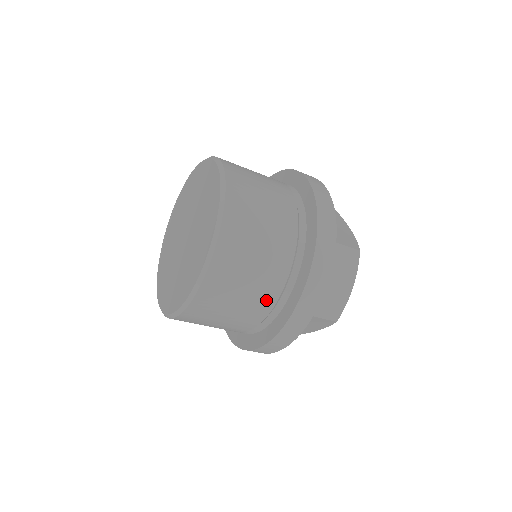
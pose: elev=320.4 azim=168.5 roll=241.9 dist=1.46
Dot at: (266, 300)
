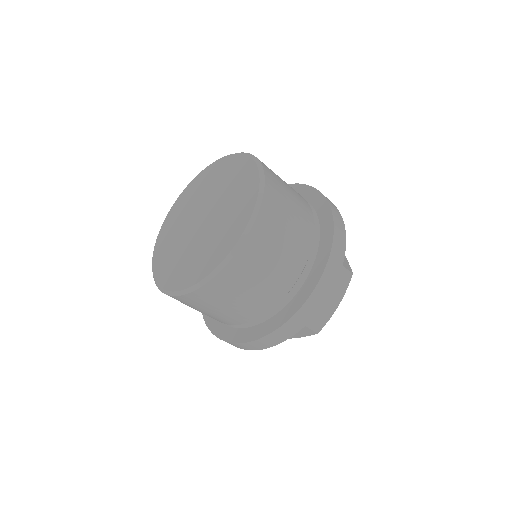
Dot at: (271, 298)
